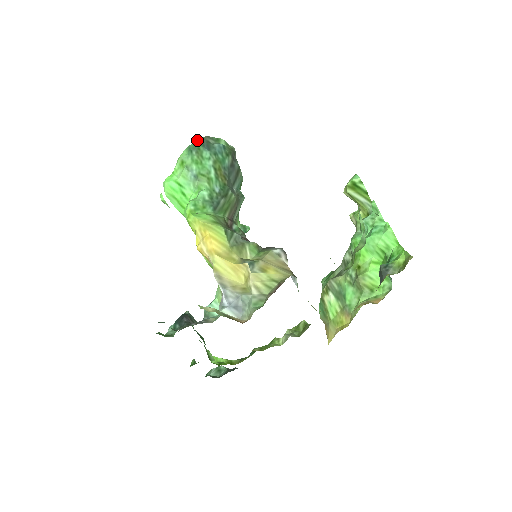
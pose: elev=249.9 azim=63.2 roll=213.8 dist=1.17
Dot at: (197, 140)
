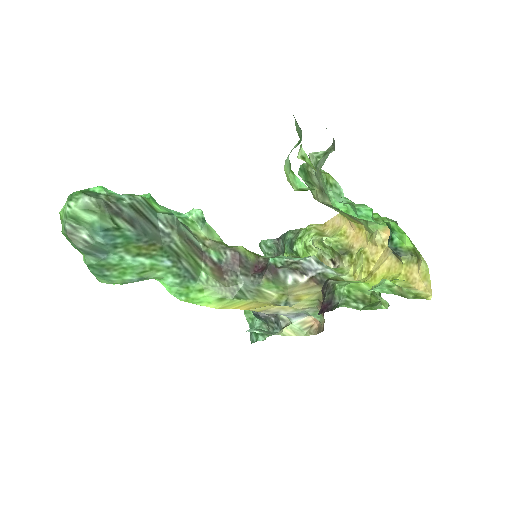
Dot at: (86, 263)
